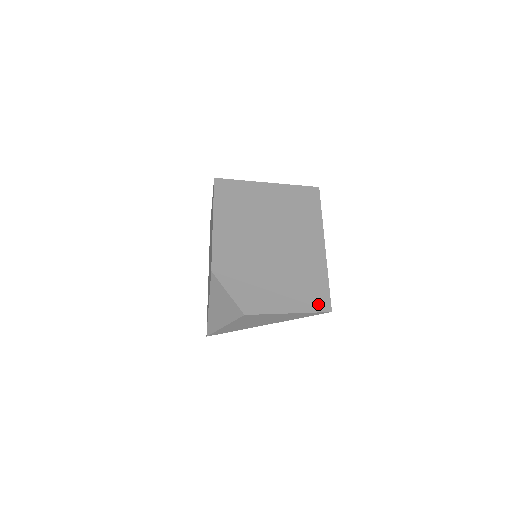
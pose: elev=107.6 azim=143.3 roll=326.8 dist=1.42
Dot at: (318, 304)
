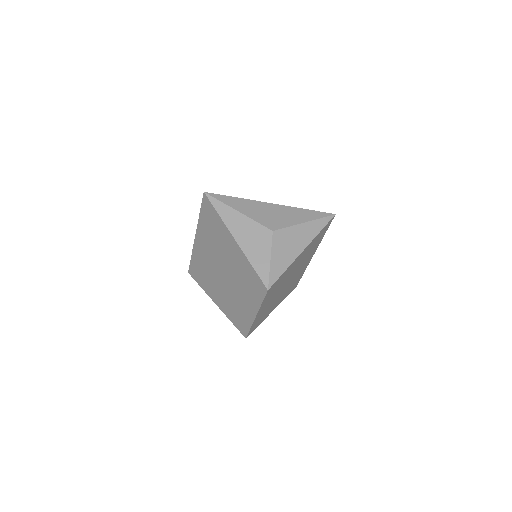
Dot at: occluded
